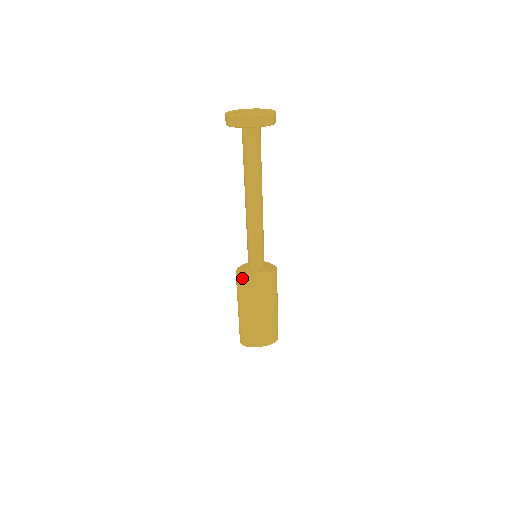
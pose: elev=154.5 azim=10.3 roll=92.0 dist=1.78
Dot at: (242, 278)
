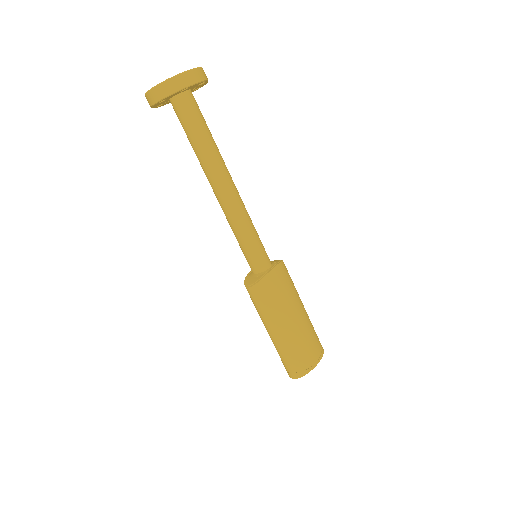
Dot at: (261, 287)
